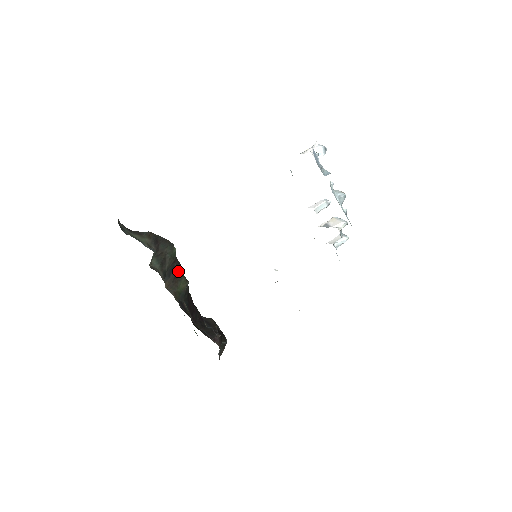
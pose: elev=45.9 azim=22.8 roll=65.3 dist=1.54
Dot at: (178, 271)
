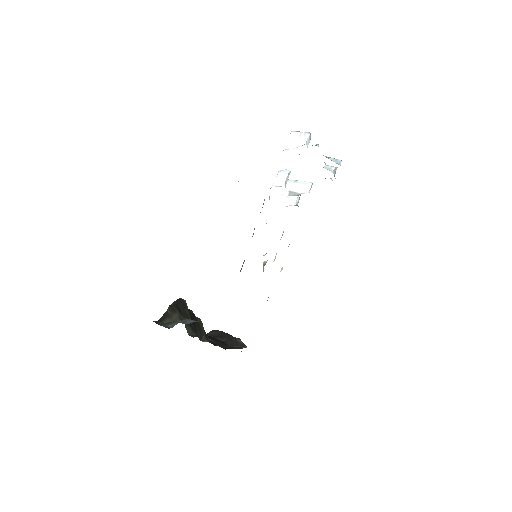
Dot at: (195, 318)
